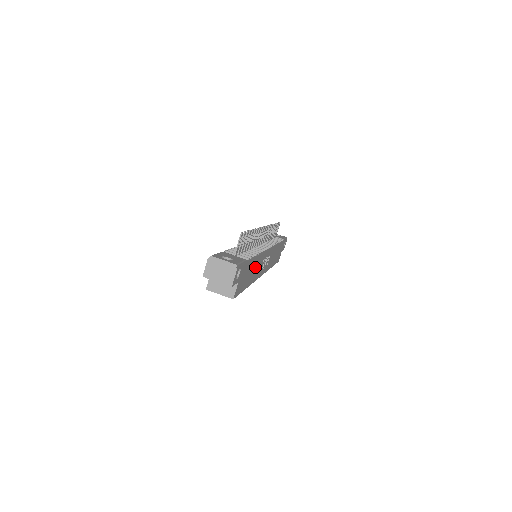
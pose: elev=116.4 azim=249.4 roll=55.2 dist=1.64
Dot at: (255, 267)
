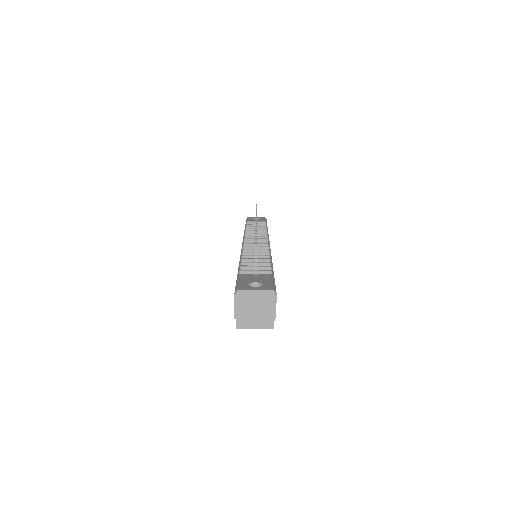
Dot at: occluded
